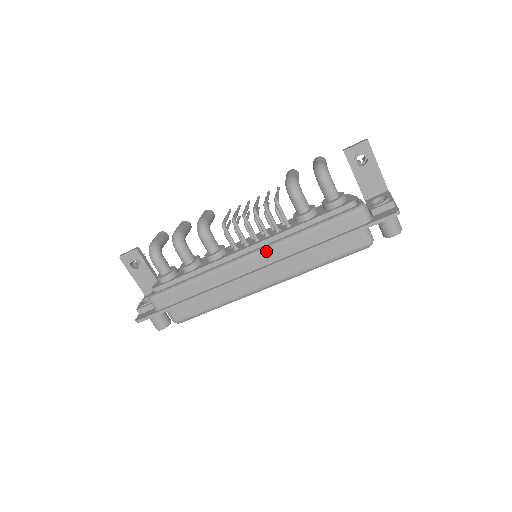
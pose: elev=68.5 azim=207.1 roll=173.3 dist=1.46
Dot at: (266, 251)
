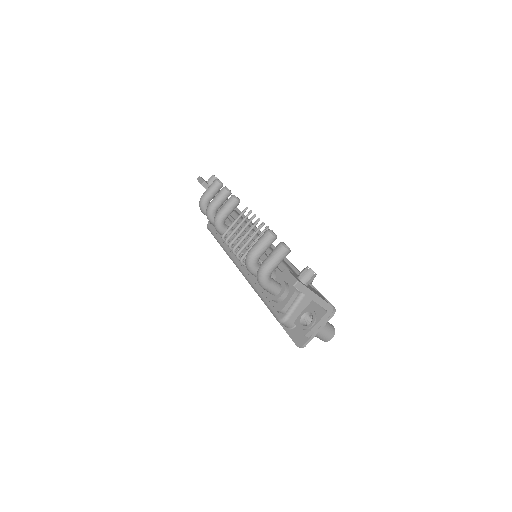
Dot at: (243, 275)
